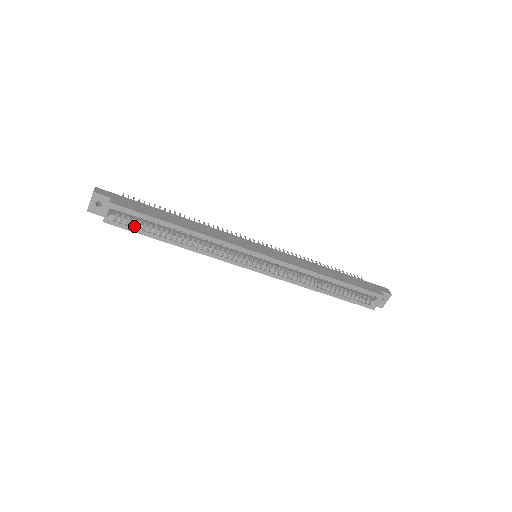
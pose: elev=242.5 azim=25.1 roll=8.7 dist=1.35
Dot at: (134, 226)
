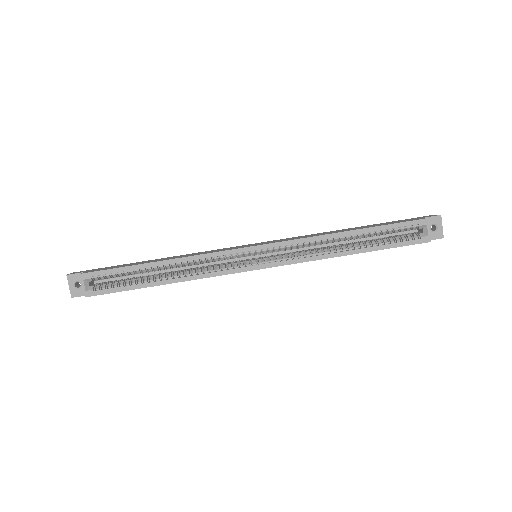
Dot at: (114, 286)
